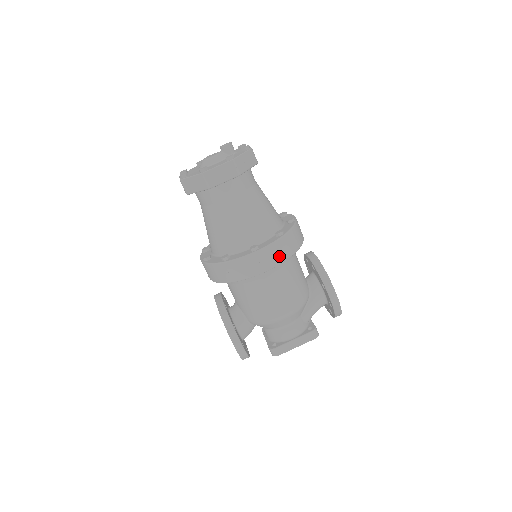
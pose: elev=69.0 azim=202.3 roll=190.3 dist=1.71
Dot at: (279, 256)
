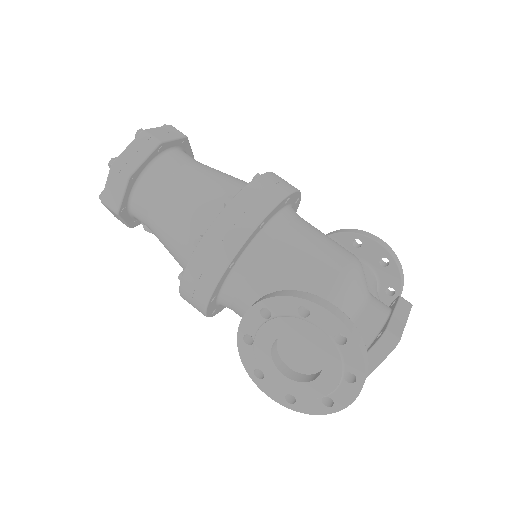
Dot at: (290, 184)
